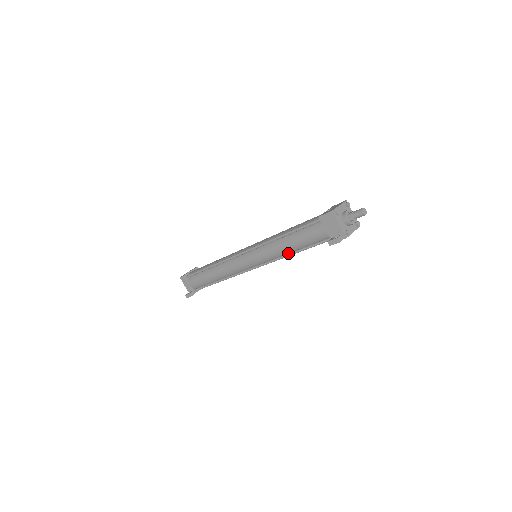
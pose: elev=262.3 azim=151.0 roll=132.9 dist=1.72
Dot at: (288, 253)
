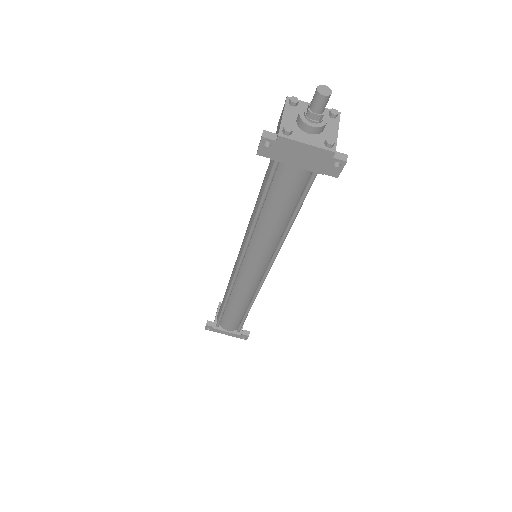
Dot at: (255, 218)
